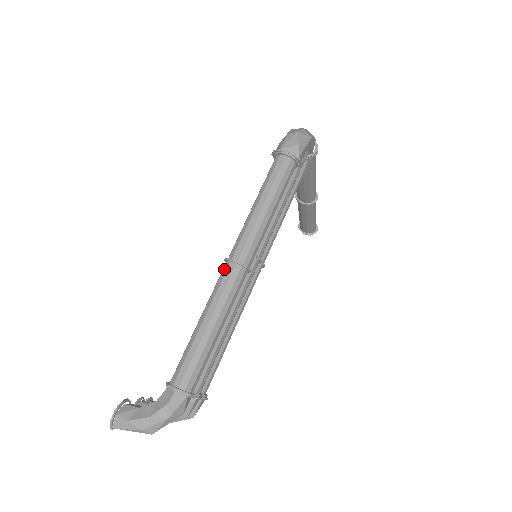
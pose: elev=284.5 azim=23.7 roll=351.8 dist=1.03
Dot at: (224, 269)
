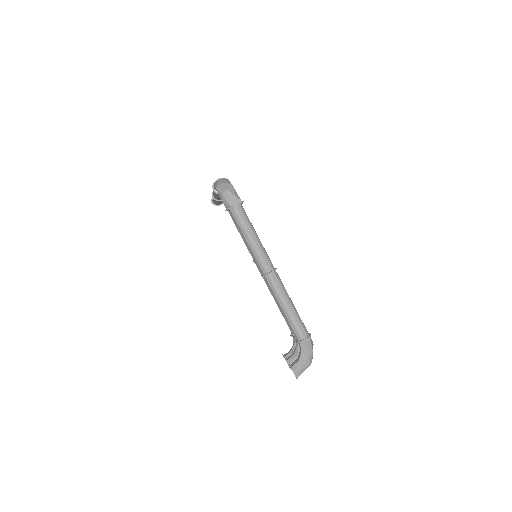
Dot at: (268, 280)
